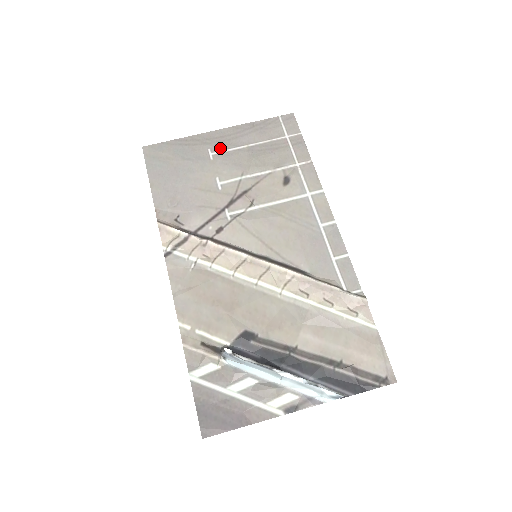
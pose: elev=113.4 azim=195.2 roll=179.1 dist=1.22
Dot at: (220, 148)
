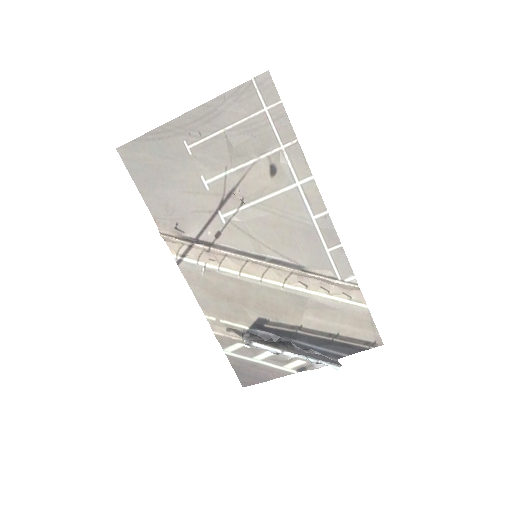
Dot at: (195, 138)
